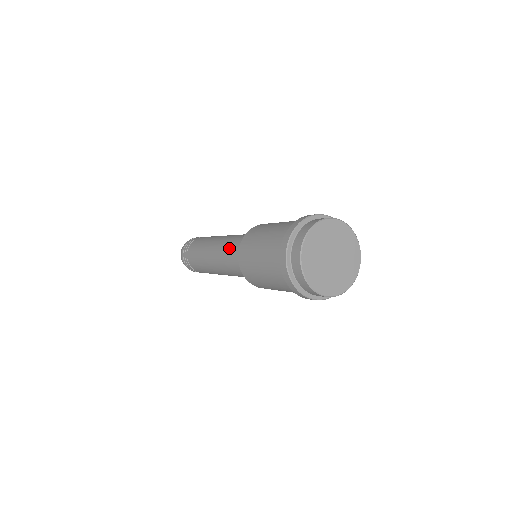
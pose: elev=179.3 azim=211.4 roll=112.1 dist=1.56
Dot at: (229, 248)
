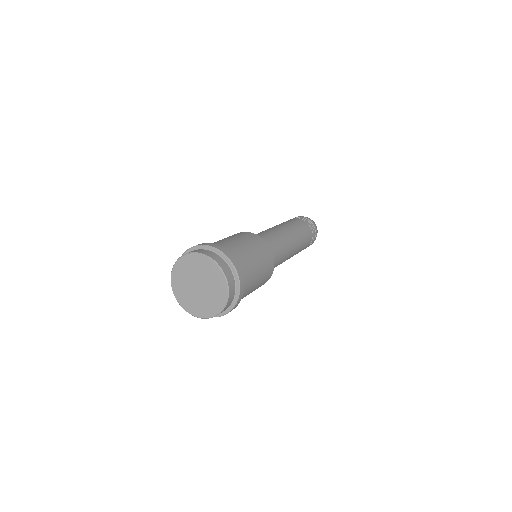
Dot at: occluded
